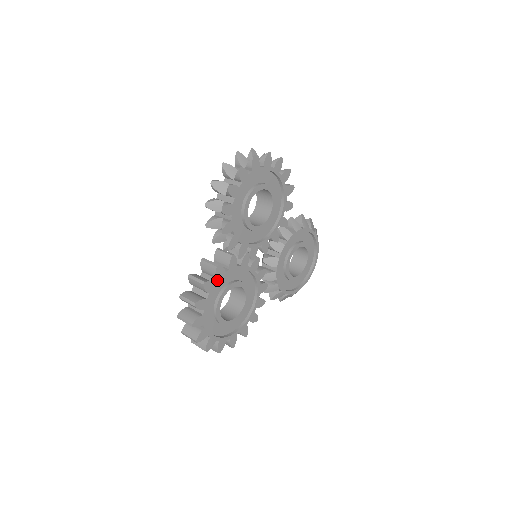
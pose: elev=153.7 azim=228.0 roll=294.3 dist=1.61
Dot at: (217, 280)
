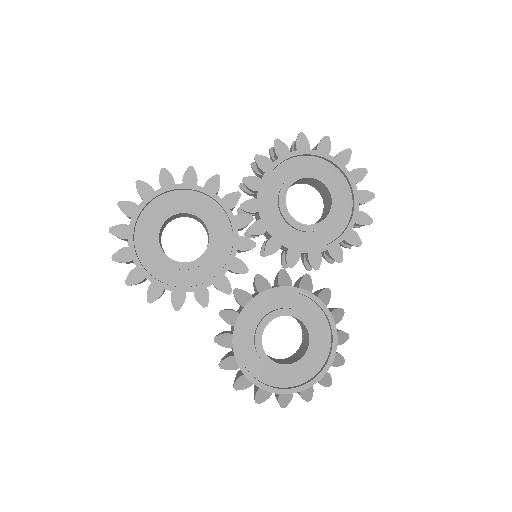
Dot at: occluded
